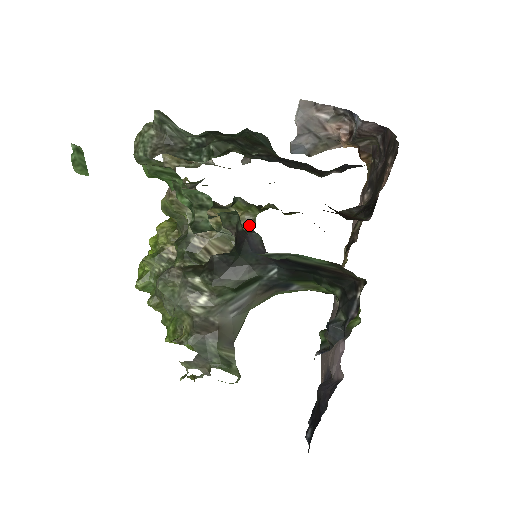
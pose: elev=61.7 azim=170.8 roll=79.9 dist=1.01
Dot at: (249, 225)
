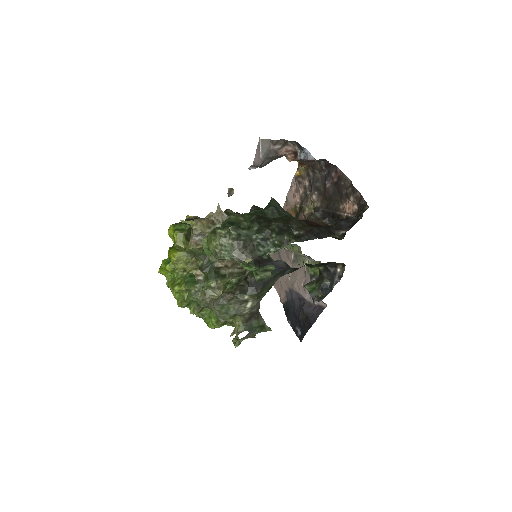
Dot at: occluded
